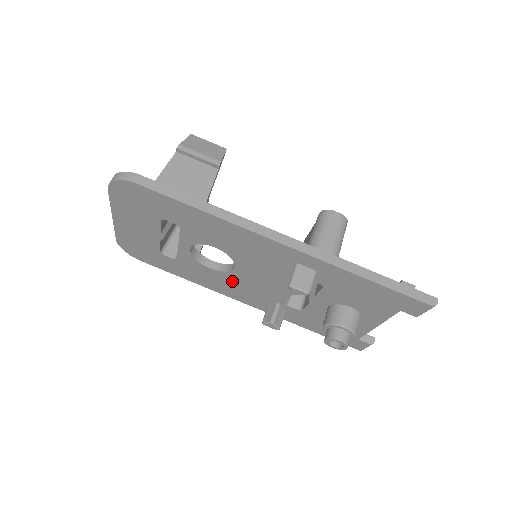
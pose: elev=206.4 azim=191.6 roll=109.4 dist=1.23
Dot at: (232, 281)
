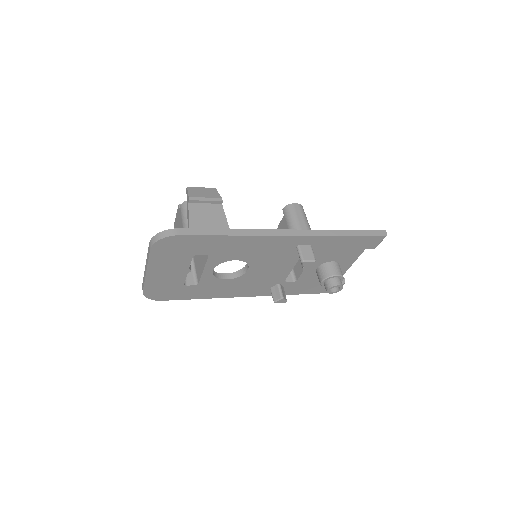
Dot at: (243, 282)
